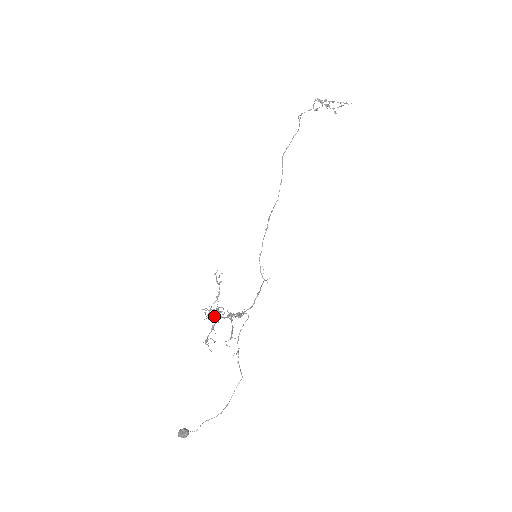
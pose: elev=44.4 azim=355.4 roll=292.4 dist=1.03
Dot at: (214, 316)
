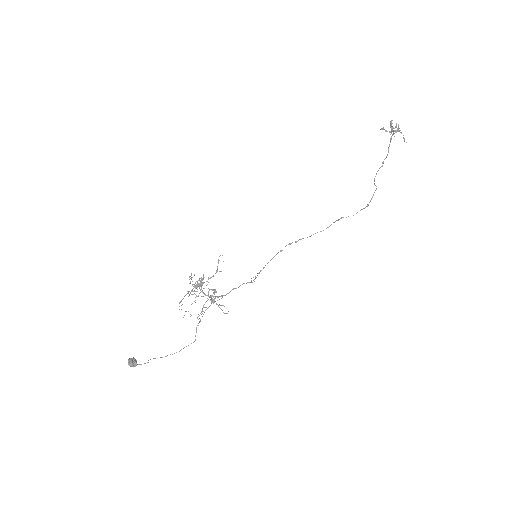
Dot at: occluded
